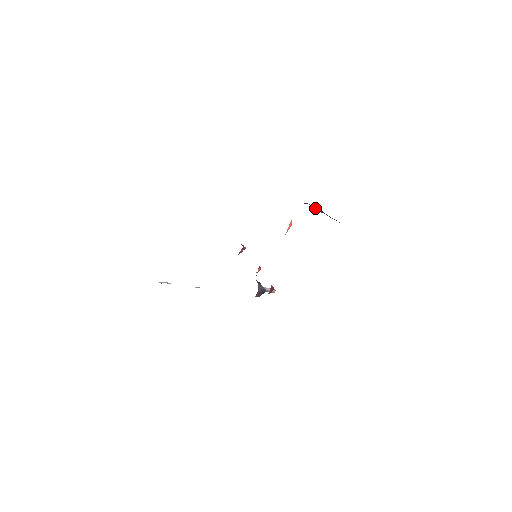
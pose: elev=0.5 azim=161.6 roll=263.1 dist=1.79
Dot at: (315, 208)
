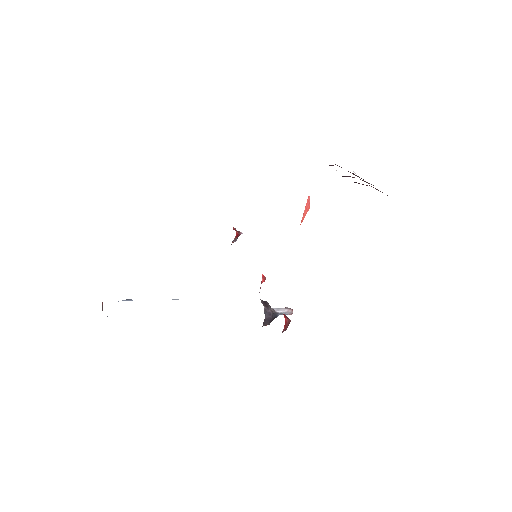
Dot at: (350, 176)
